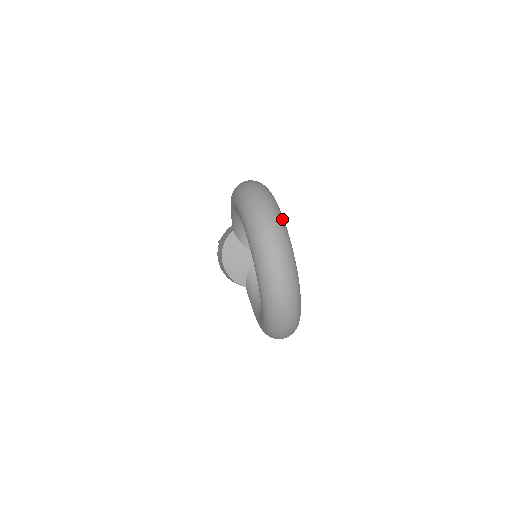
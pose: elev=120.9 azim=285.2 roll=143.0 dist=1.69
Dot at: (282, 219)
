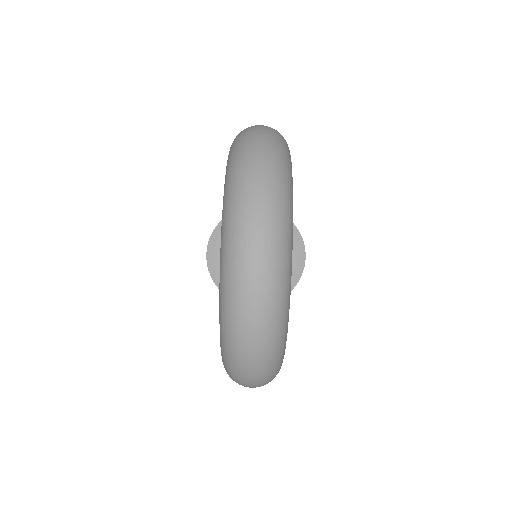
Dot at: (288, 179)
